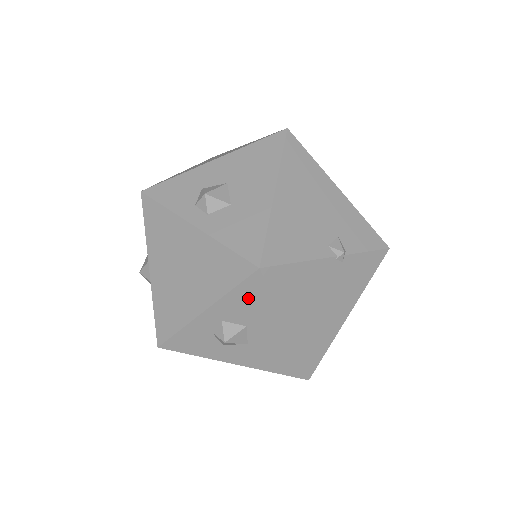
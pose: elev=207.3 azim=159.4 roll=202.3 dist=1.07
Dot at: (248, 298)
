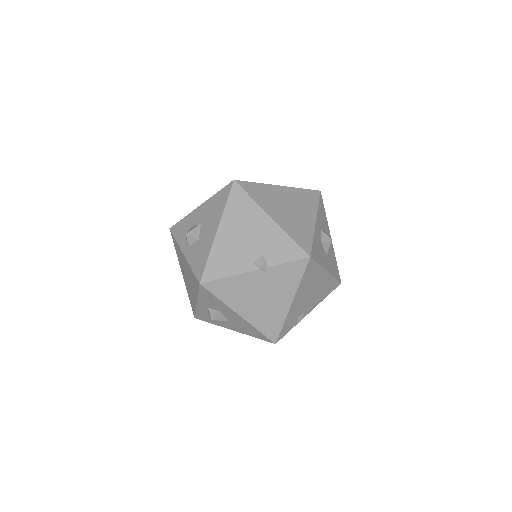
Dot at: (208, 297)
